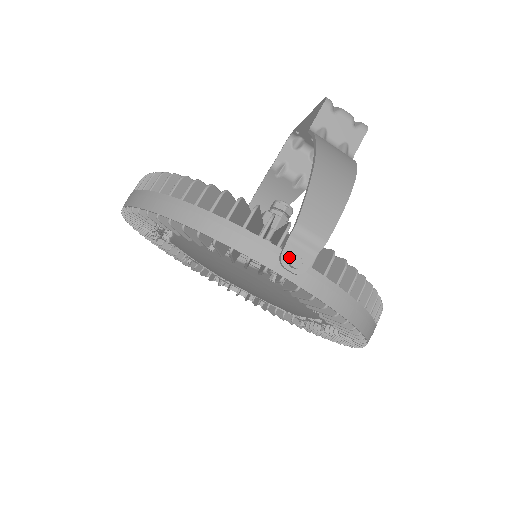
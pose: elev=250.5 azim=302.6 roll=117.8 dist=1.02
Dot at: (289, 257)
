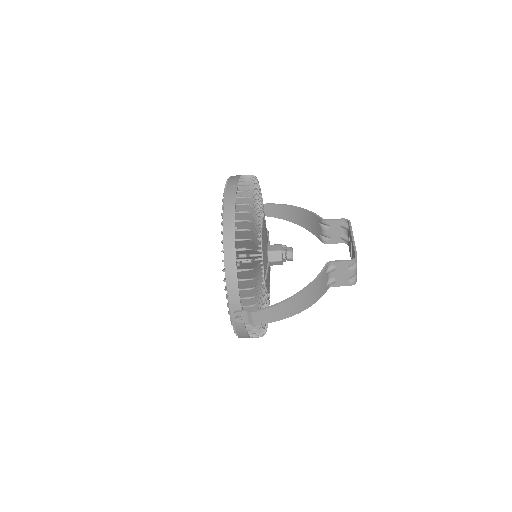
Dot at: (239, 315)
